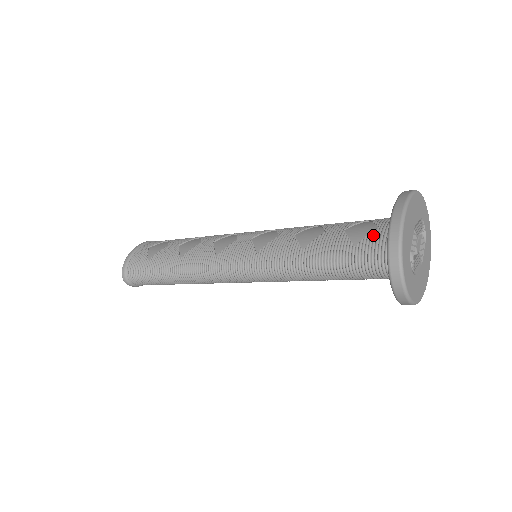
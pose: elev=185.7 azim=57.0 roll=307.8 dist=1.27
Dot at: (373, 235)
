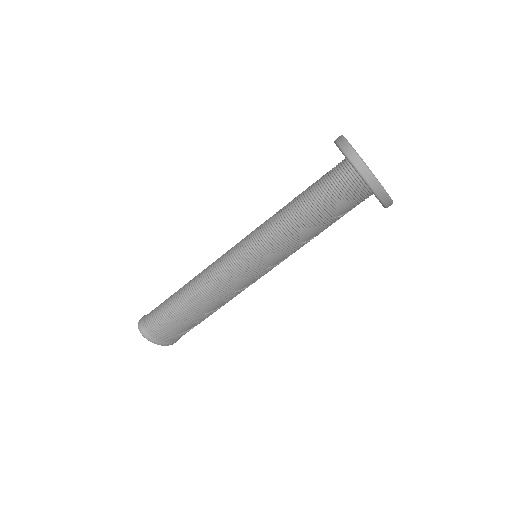
Dot at: occluded
